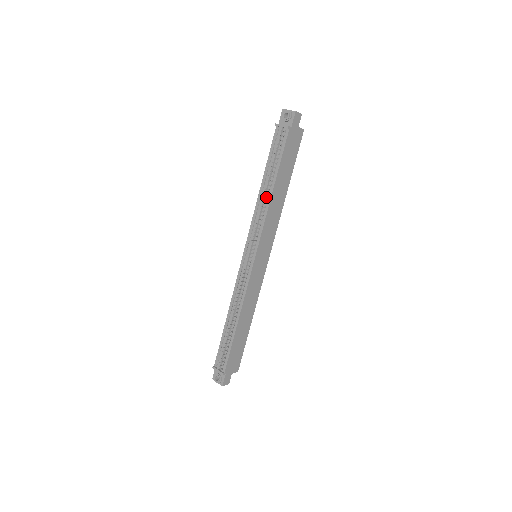
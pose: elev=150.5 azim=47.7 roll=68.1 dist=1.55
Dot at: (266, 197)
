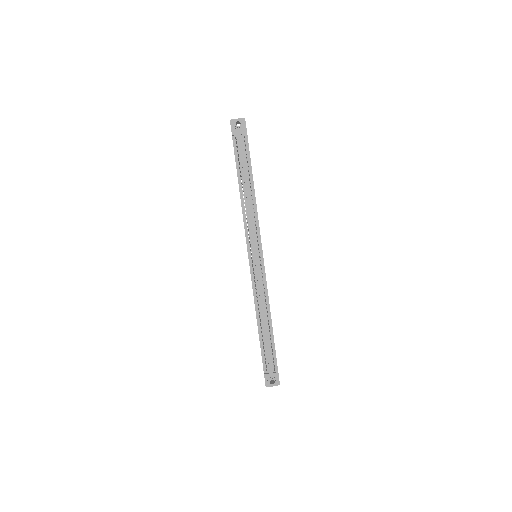
Dot at: (250, 199)
